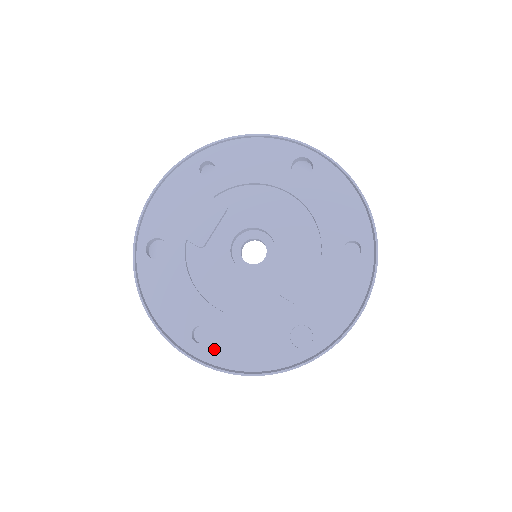
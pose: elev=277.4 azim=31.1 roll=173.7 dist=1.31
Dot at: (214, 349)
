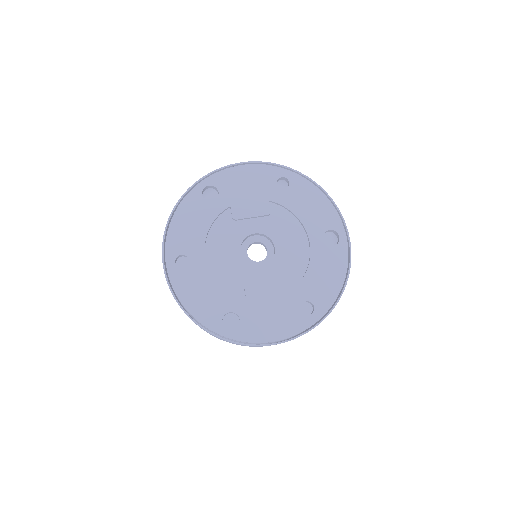
Dot at: (181, 277)
